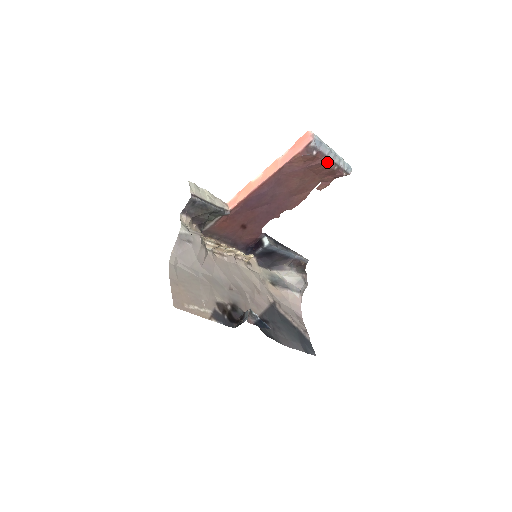
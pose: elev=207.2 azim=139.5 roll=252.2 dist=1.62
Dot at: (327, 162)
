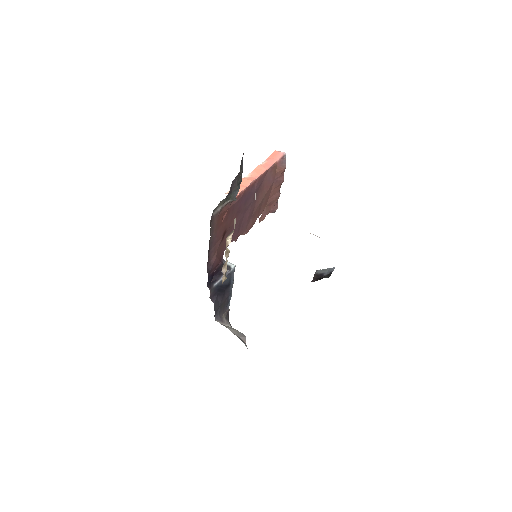
Dot at: (281, 184)
